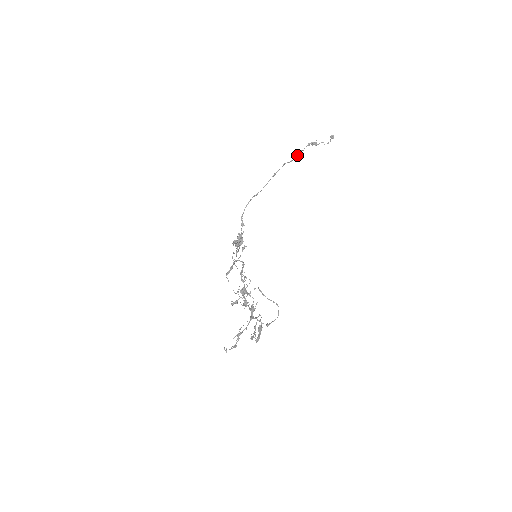
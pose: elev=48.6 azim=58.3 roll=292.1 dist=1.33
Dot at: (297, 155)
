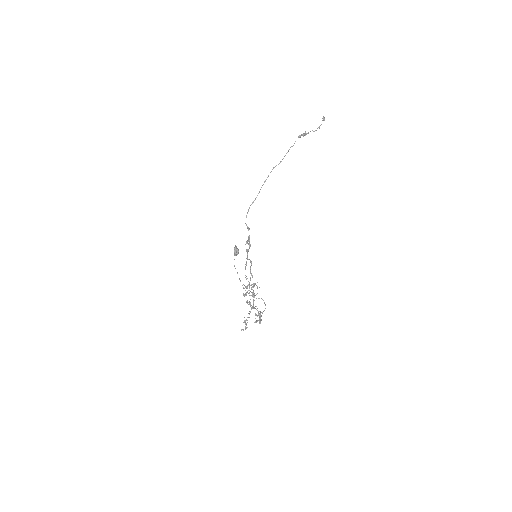
Dot at: occluded
